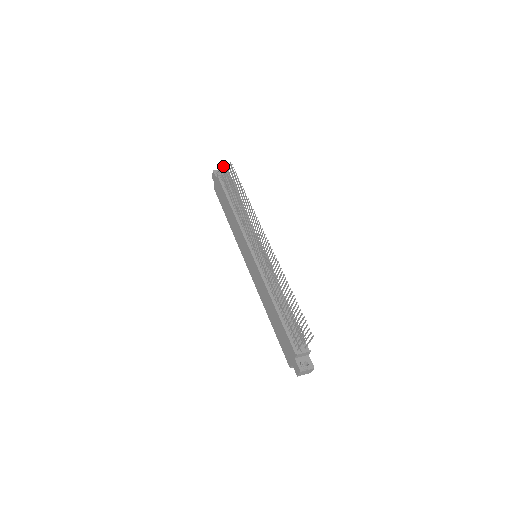
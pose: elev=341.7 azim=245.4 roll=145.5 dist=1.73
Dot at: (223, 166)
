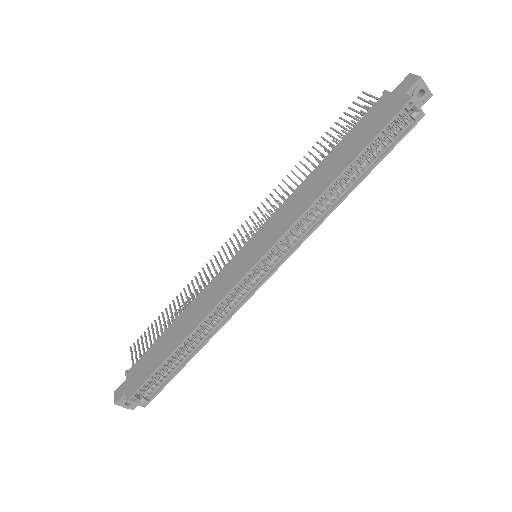
Dot at: (131, 352)
